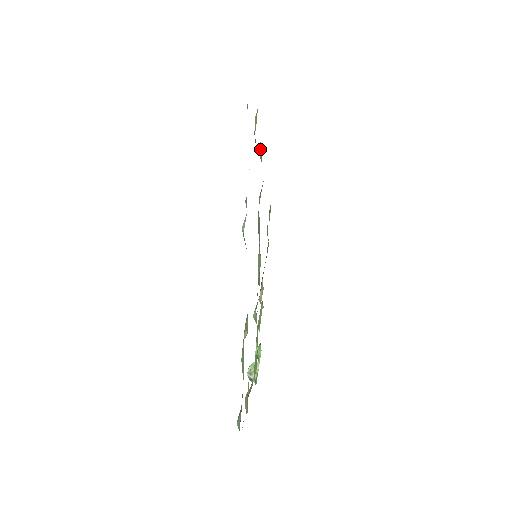
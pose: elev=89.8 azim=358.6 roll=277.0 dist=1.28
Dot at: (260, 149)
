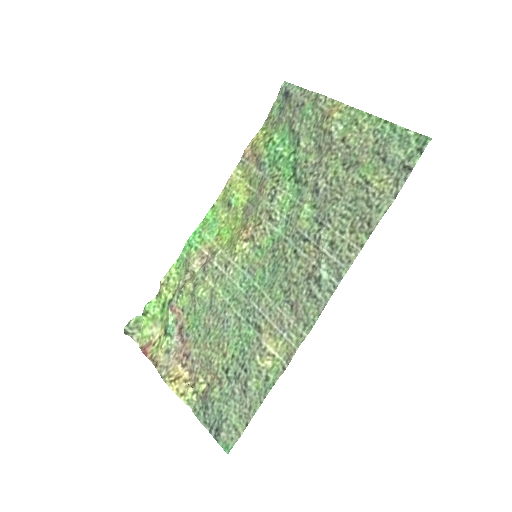
Dot at: (312, 145)
